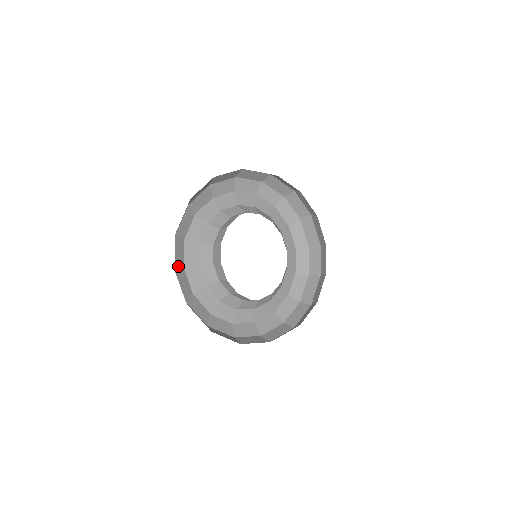
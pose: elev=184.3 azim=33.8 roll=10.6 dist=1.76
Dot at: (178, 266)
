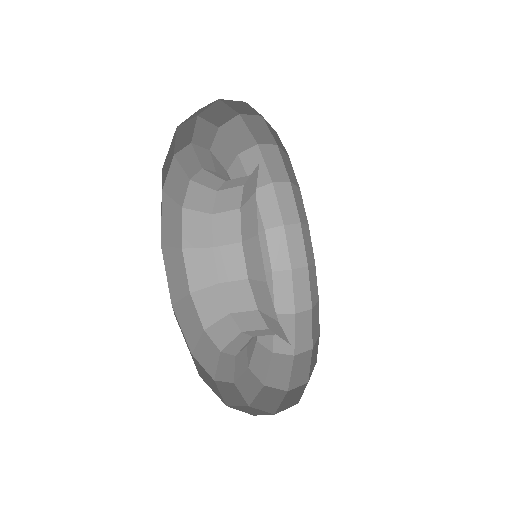
Dot at: (196, 128)
